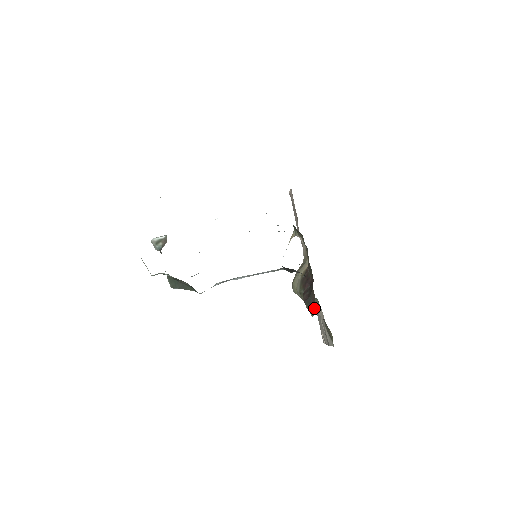
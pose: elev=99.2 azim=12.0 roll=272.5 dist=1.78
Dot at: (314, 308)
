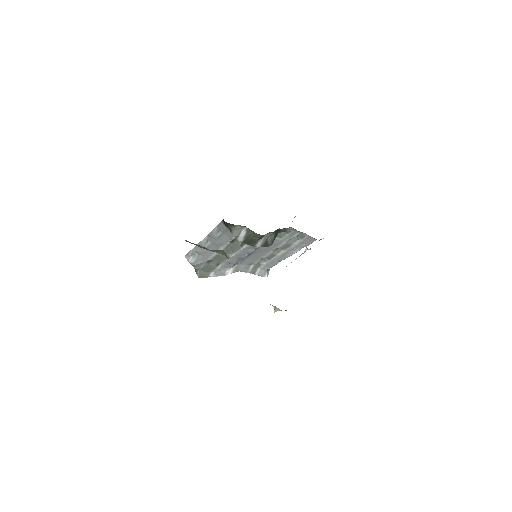
Dot at: occluded
